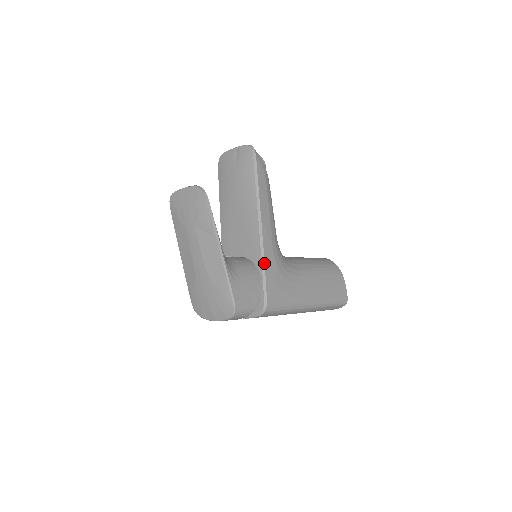
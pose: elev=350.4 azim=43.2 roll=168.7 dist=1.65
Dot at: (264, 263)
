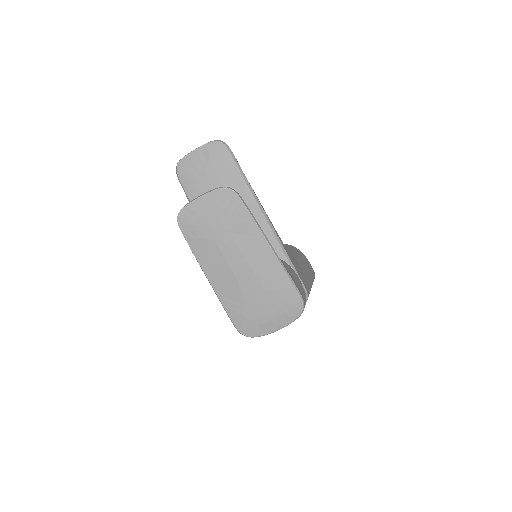
Dot at: (286, 253)
